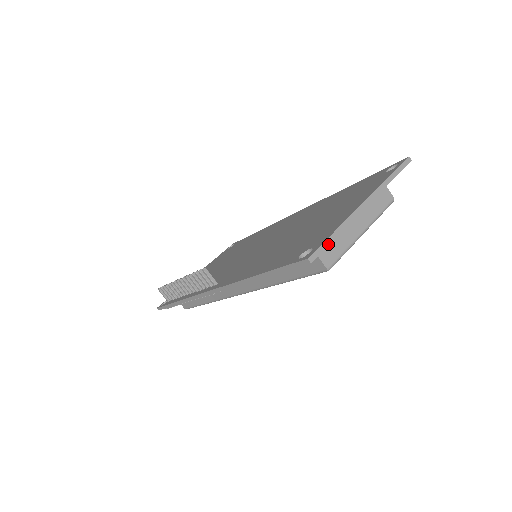
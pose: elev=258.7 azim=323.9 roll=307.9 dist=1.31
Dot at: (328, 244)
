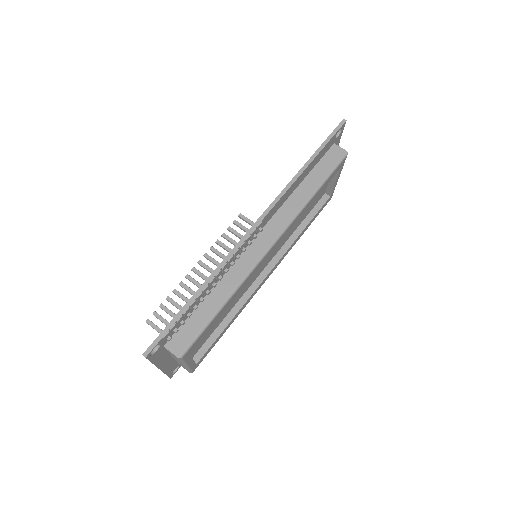
Dot at: (342, 132)
